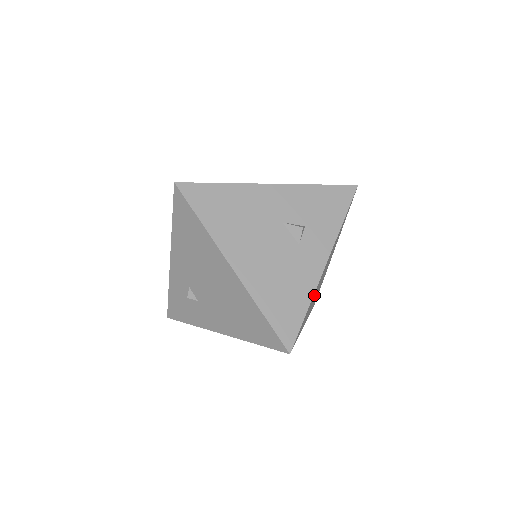
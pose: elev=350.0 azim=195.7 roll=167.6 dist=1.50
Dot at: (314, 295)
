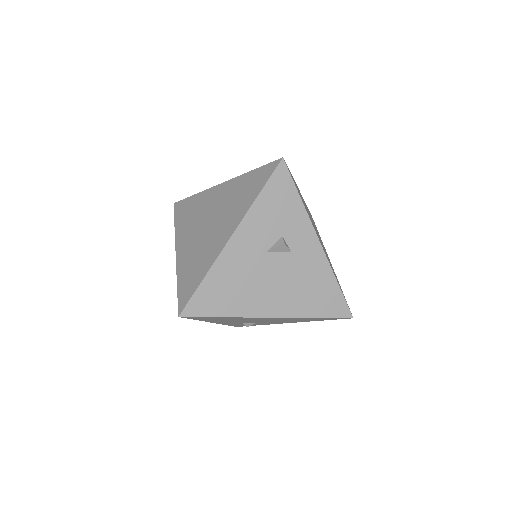
Dot at: occluded
